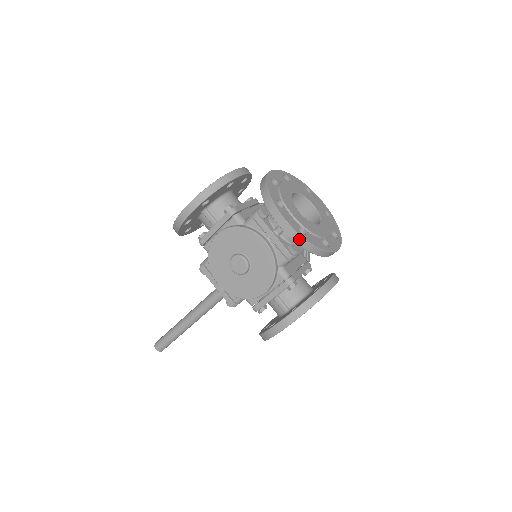
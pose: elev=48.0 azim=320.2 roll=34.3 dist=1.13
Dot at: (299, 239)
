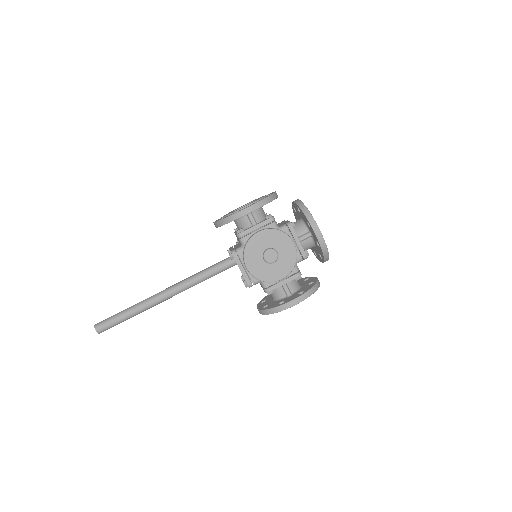
Dot at: (324, 246)
